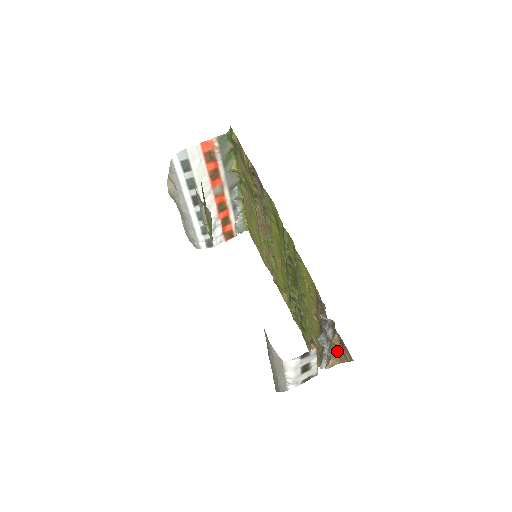
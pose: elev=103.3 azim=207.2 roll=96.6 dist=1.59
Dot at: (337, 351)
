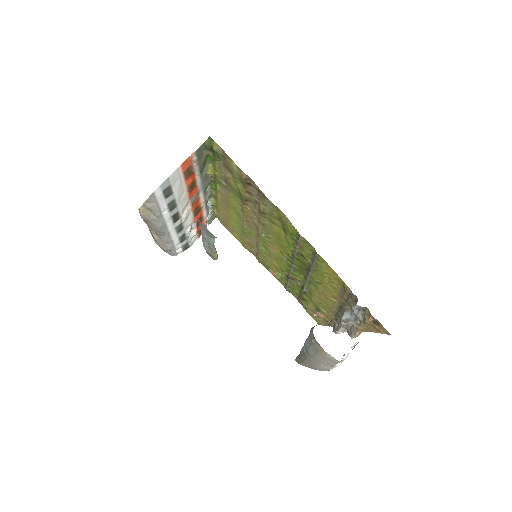
Dot at: (366, 326)
